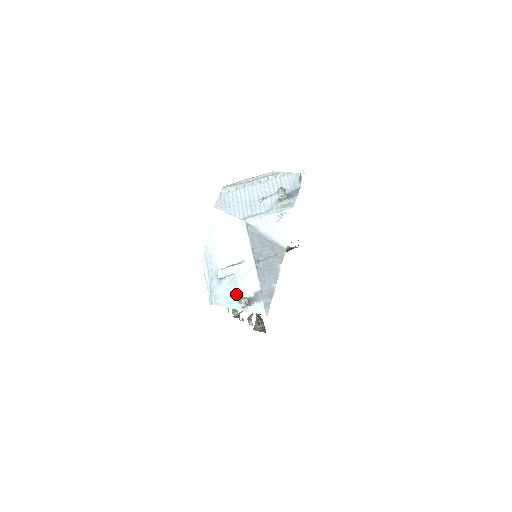
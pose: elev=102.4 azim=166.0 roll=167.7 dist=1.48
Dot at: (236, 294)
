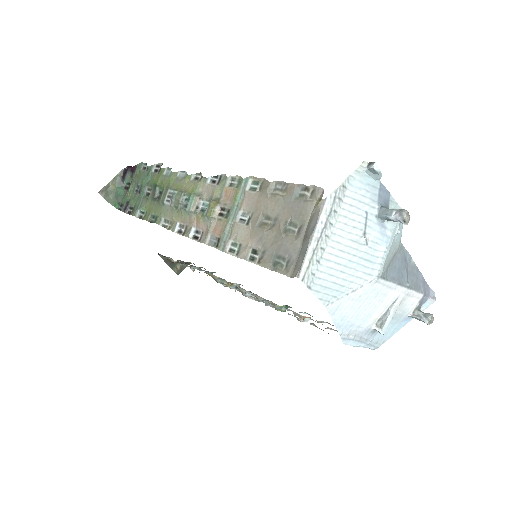
Dot at: (400, 320)
